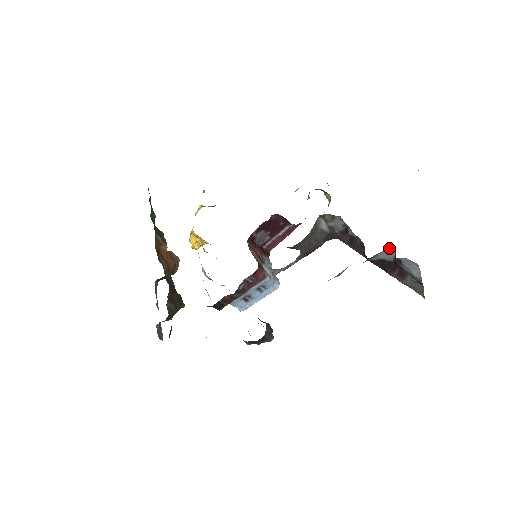
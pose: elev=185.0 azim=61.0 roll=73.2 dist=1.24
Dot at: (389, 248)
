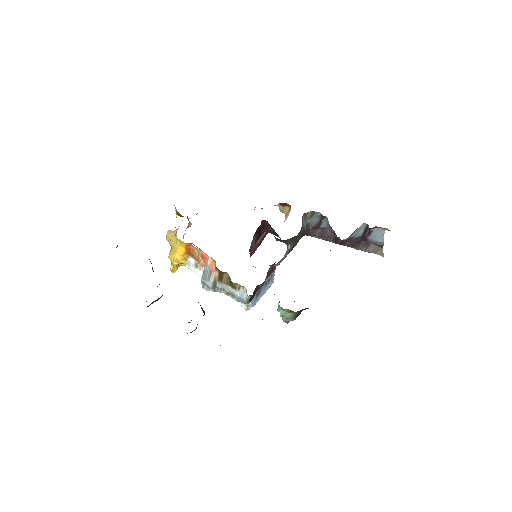
Dot at: (362, 225)
